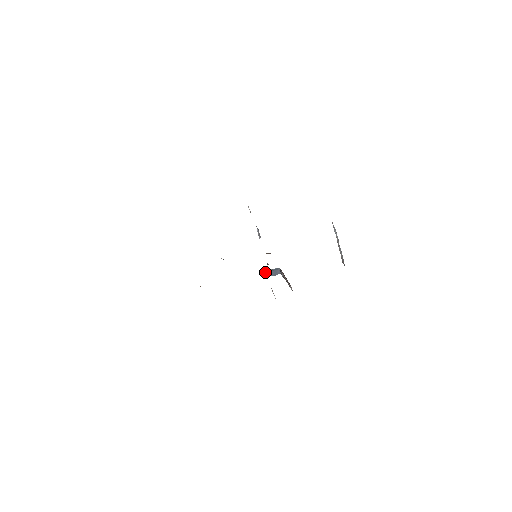
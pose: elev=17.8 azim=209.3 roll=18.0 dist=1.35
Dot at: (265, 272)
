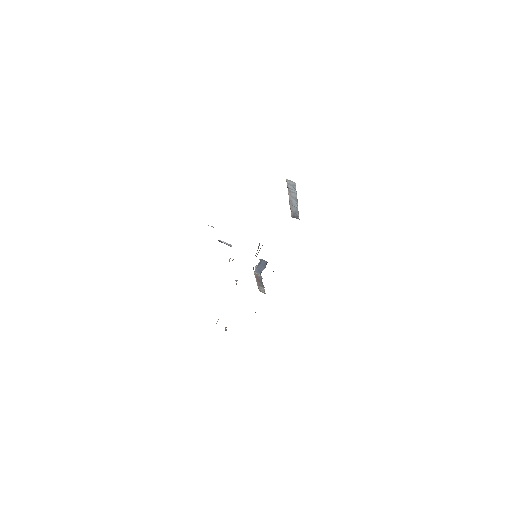
Dot at: (254, 272)
